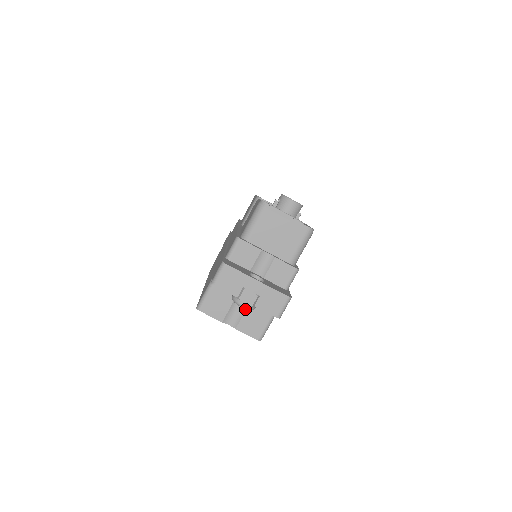
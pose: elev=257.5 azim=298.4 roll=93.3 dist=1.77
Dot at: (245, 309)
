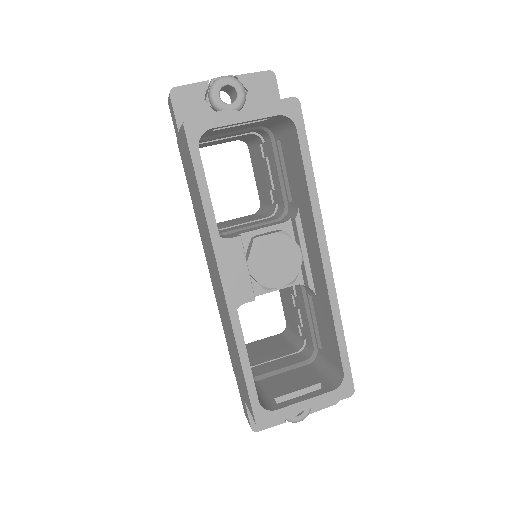
Dot at: occluded
